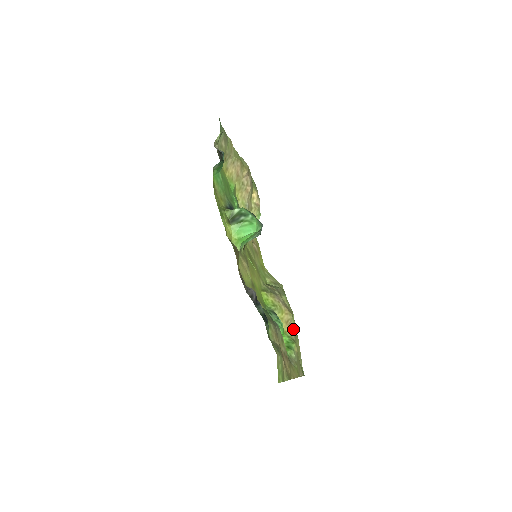
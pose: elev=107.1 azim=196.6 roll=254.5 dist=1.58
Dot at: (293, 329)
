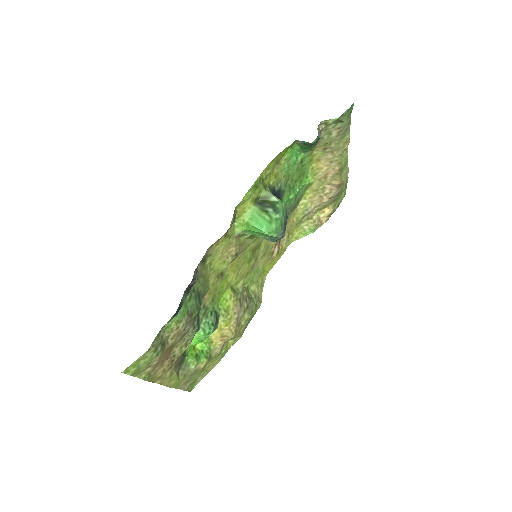
Dot at: (224, 347)
